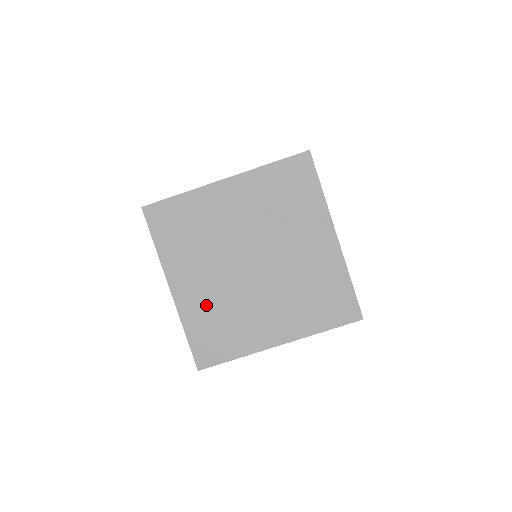
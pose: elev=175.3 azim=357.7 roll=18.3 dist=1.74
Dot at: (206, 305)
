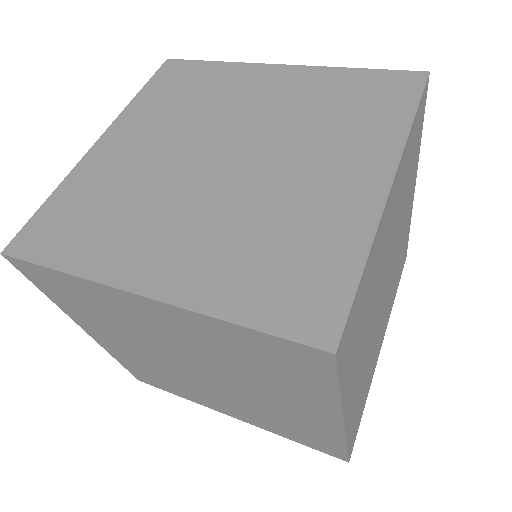
Dot at: (113, 177)
